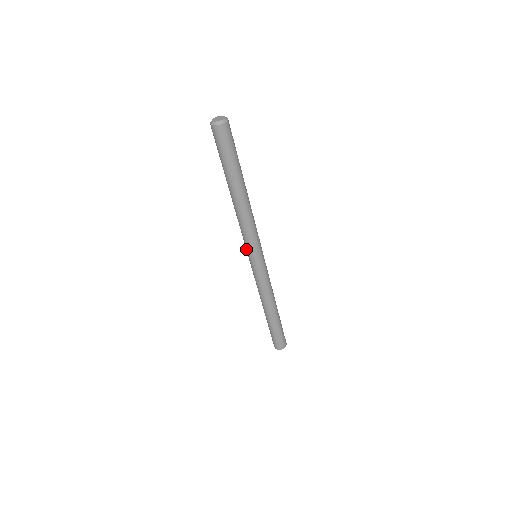
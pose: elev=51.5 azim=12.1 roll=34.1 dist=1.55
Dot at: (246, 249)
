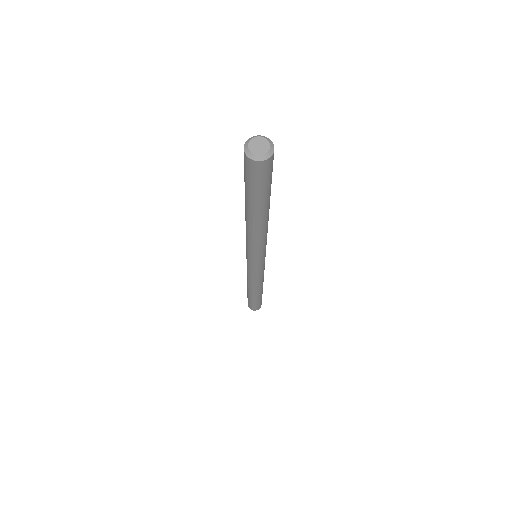
Dot at: occluded
